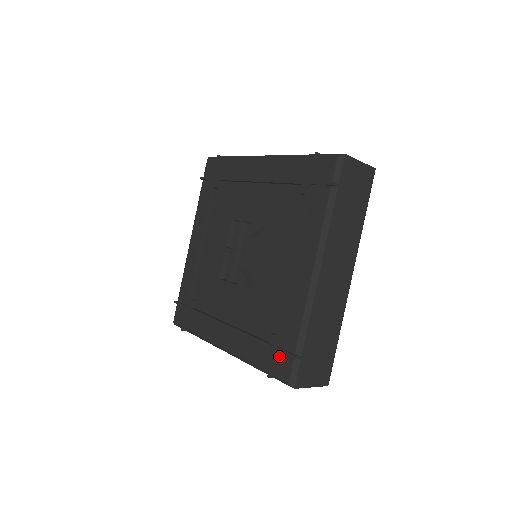
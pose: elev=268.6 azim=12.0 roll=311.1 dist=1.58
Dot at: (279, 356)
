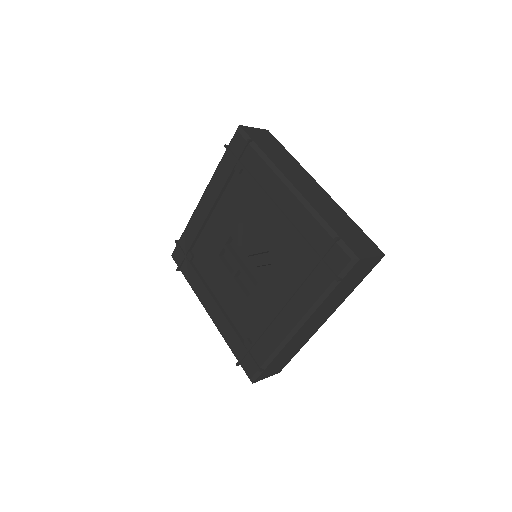
Dot at: (328, 259)
